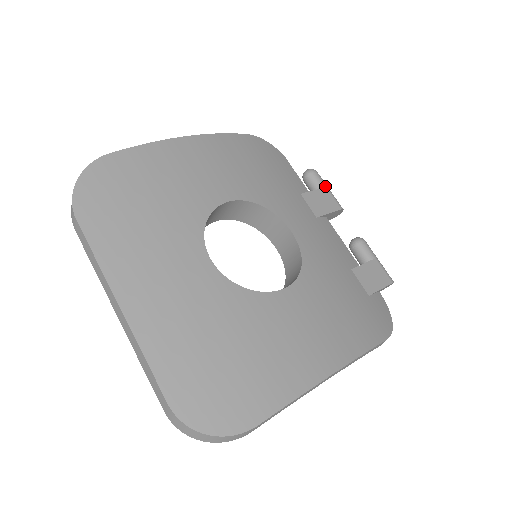
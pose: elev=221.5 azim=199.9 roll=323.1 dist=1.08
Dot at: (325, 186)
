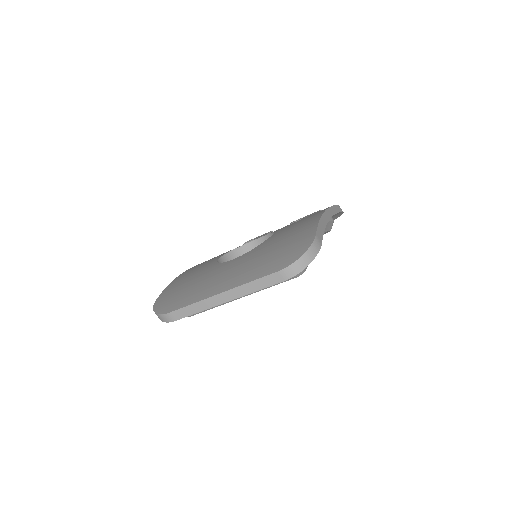
Dot at: occluded
